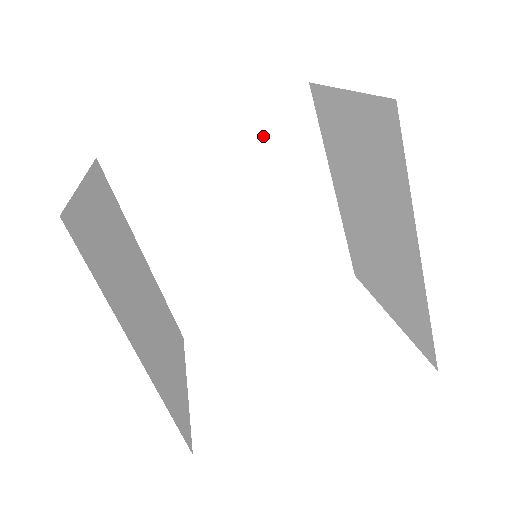
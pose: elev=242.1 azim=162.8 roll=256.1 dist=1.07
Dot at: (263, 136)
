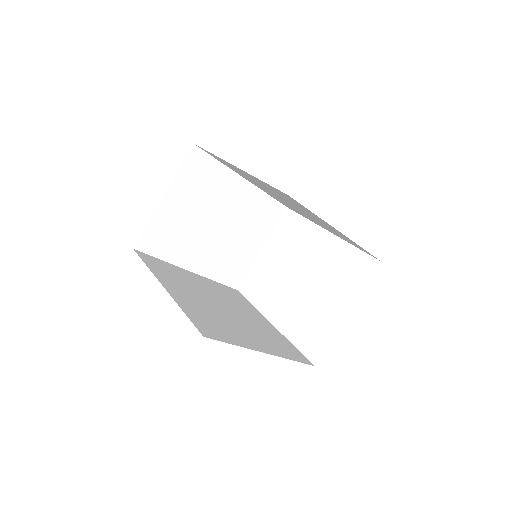
Dot at: occluded
